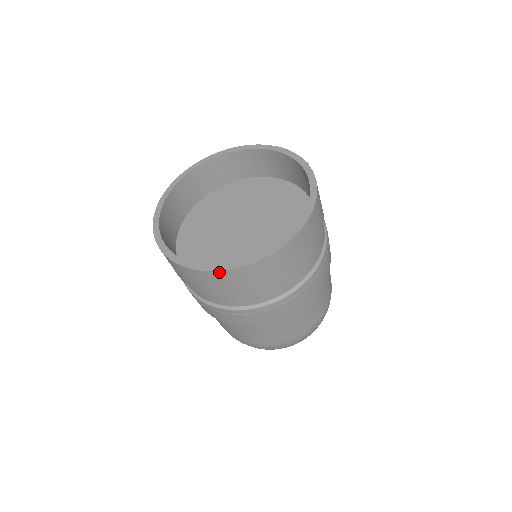
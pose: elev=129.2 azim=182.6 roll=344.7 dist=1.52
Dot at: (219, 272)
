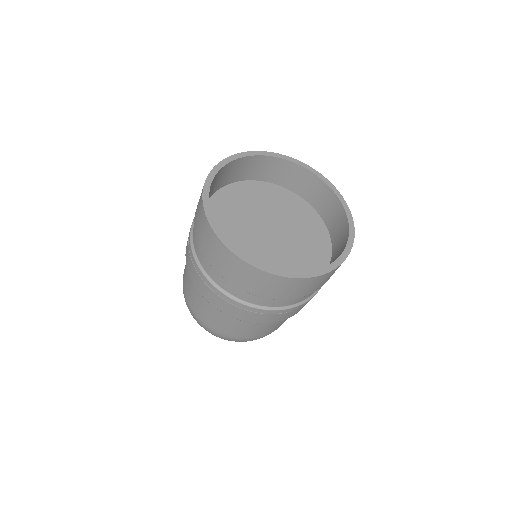
Dot at: (303, 279)
